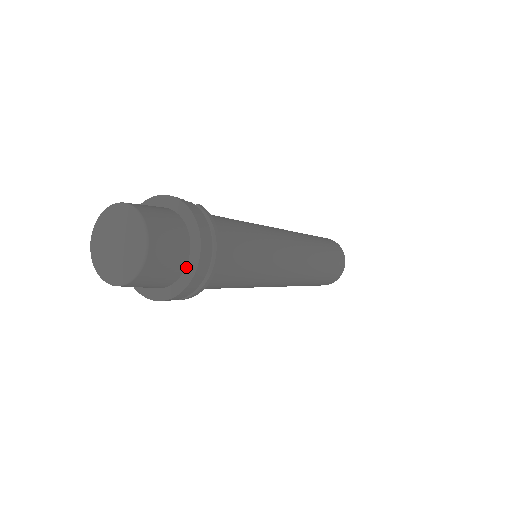
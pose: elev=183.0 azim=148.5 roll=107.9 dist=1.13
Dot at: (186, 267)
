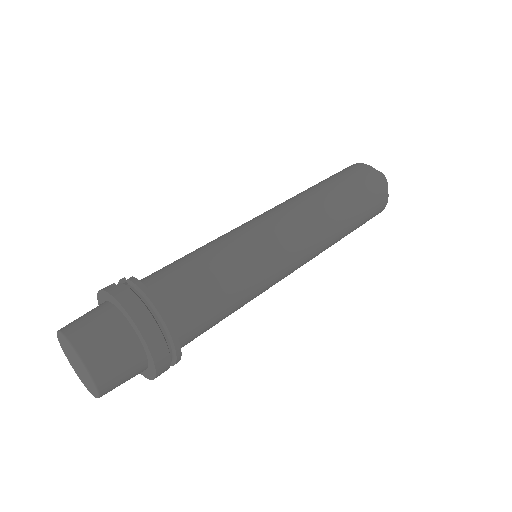
Dot at: (143, 346)
